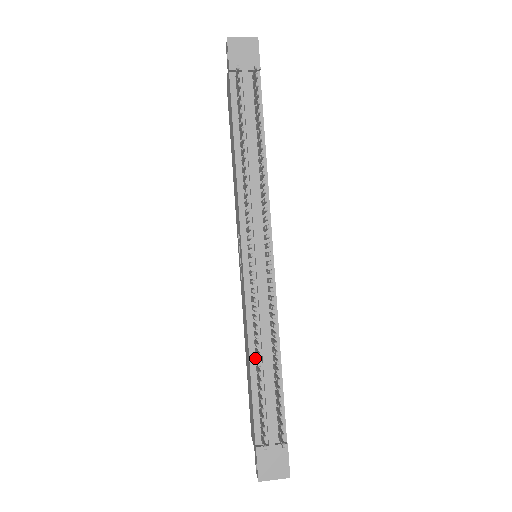
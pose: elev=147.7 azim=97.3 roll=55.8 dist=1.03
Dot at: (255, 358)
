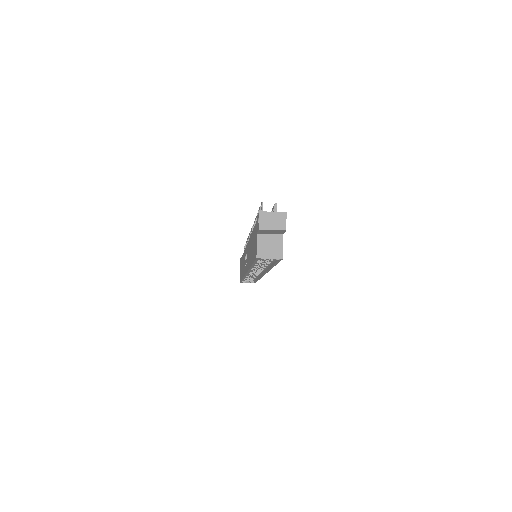
Dot at: occluded
